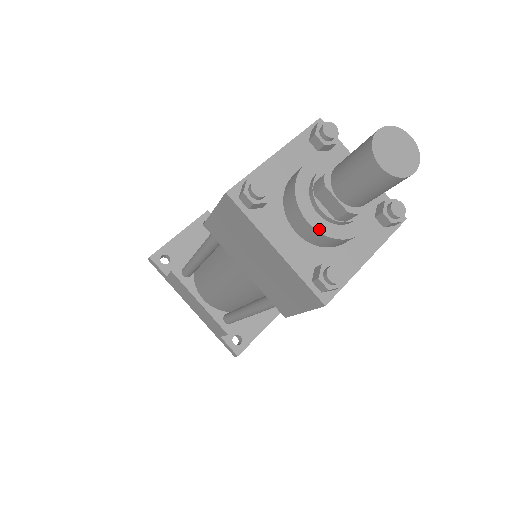
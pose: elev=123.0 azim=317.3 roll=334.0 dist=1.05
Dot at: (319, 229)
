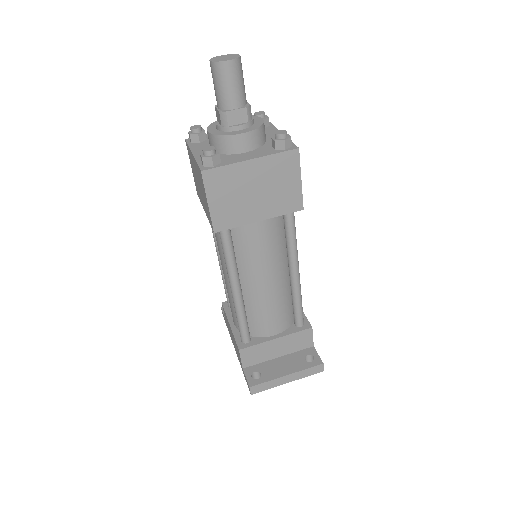
Dot at: (212, 133)
